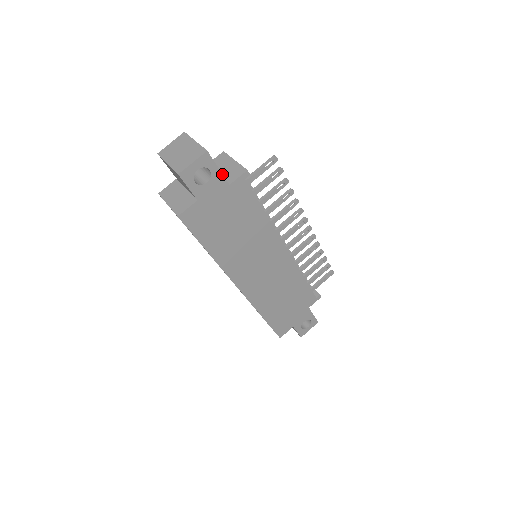
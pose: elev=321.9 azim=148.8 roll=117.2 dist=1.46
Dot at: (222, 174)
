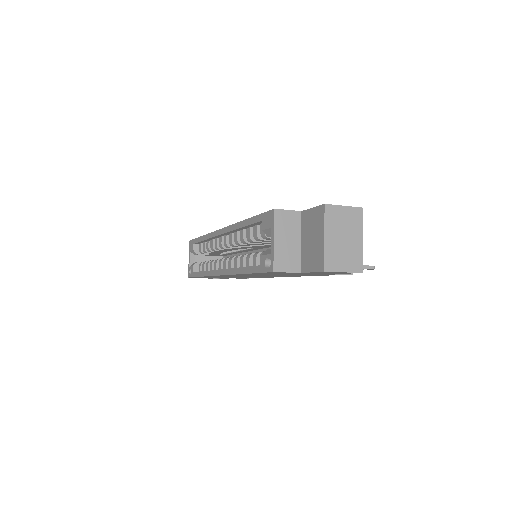
Dot at: occluded
